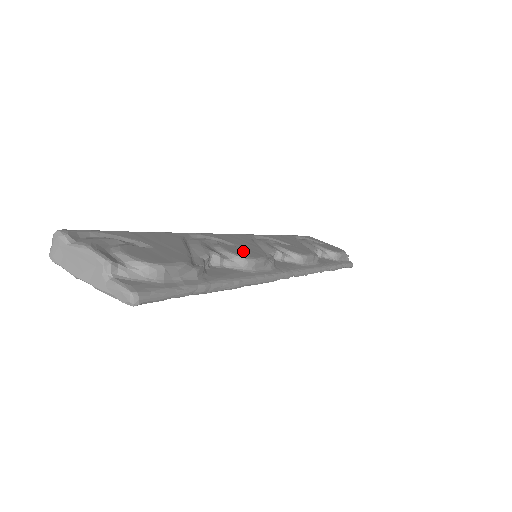
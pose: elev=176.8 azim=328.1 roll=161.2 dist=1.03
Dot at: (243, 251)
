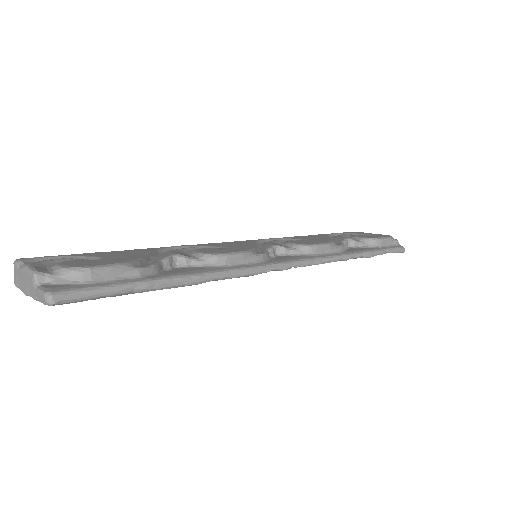
Dot at: (221, 250)
